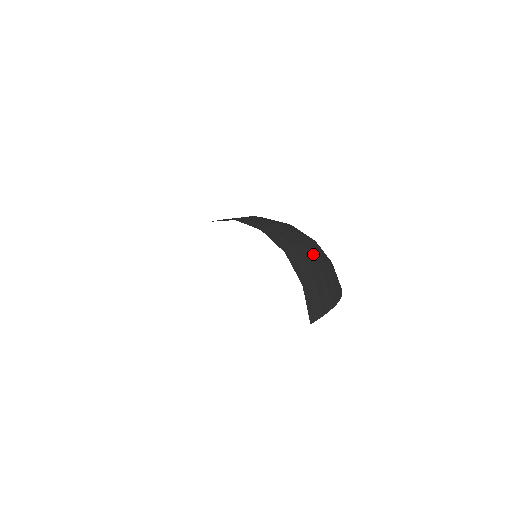
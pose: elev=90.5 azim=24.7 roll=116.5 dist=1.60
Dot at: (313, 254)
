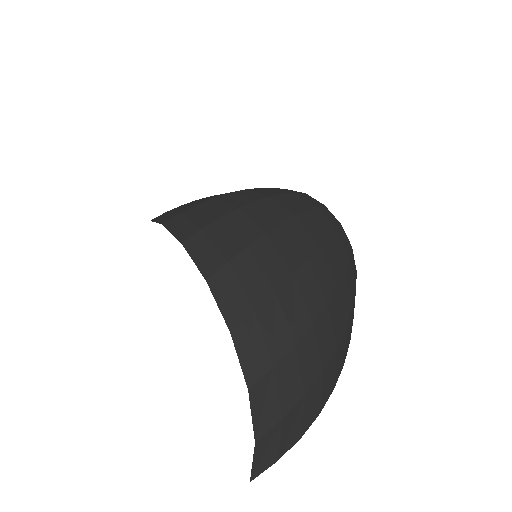
Dot at: (305, 361)
